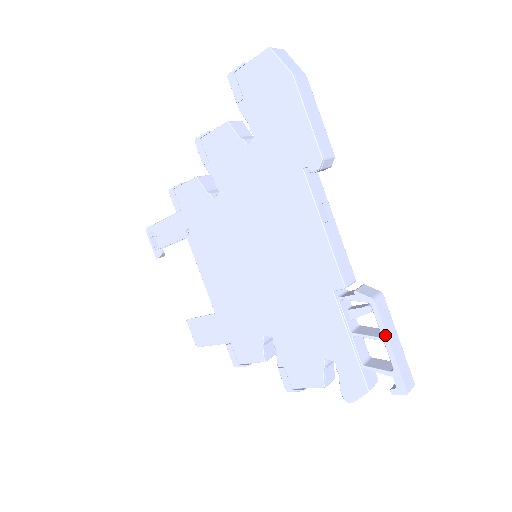
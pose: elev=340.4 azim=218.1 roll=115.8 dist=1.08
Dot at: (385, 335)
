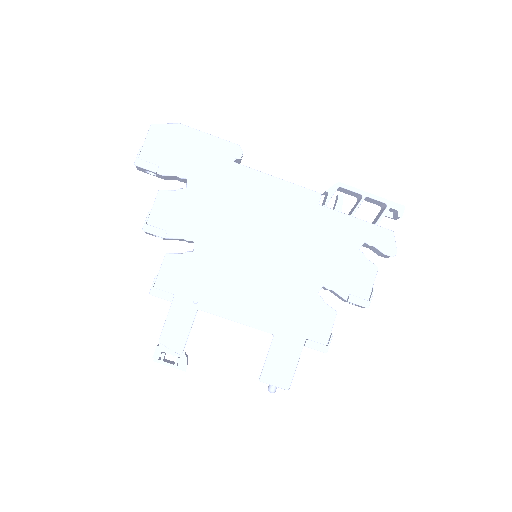
Dot at: (363, 192)
